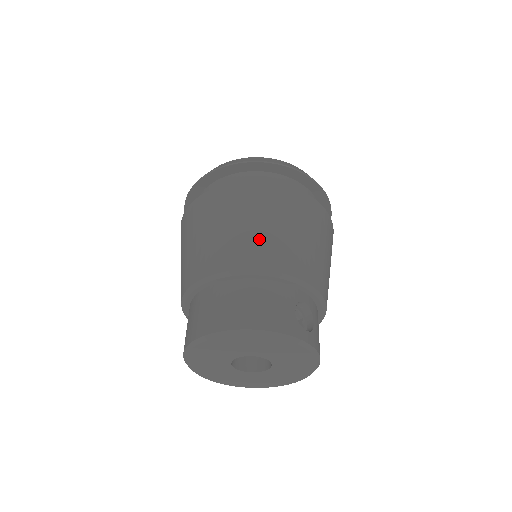
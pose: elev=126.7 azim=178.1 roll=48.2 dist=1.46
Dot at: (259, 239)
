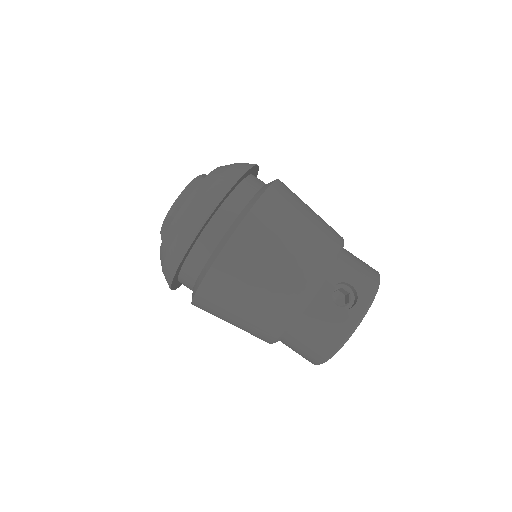
Dot at: (264, 308)
